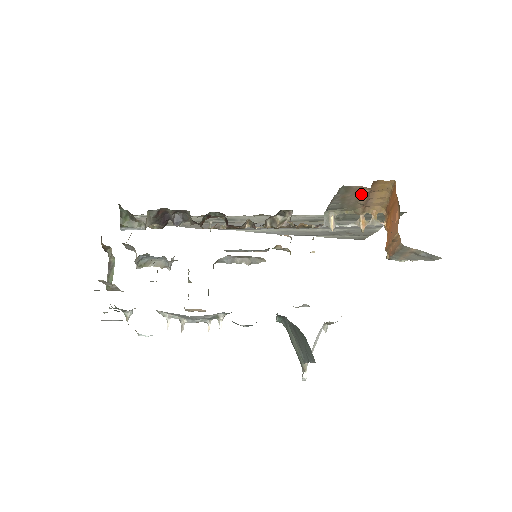
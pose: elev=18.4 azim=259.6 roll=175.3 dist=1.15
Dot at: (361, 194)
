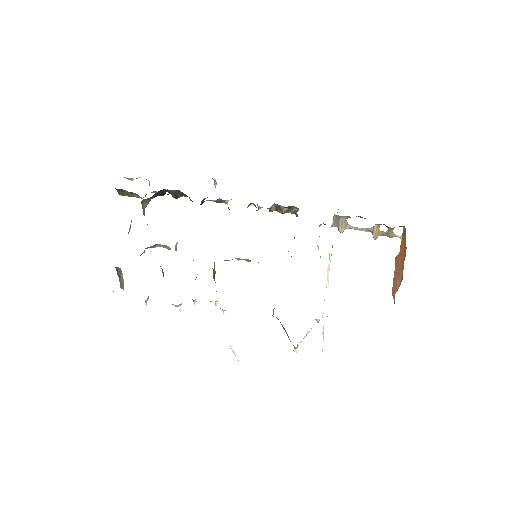
Dot at: occluded
